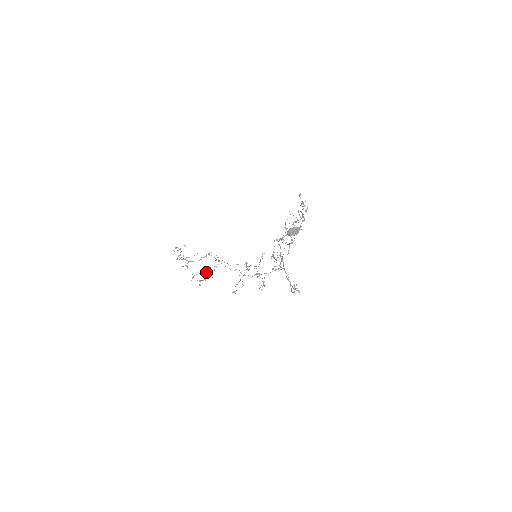
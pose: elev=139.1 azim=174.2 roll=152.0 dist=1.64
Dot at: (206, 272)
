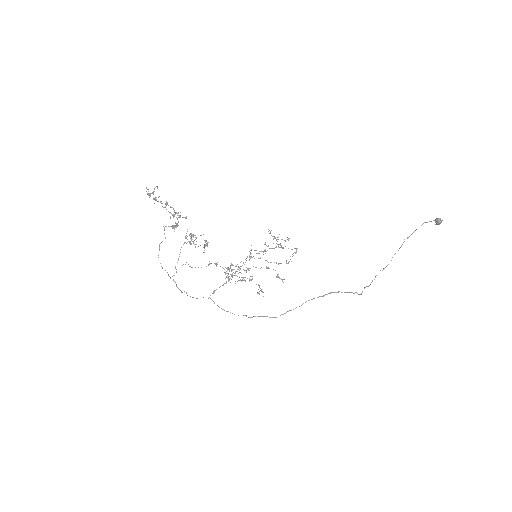
Dot at: occluded
